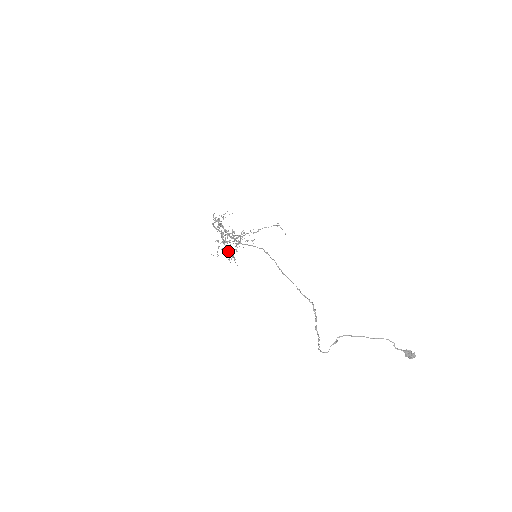
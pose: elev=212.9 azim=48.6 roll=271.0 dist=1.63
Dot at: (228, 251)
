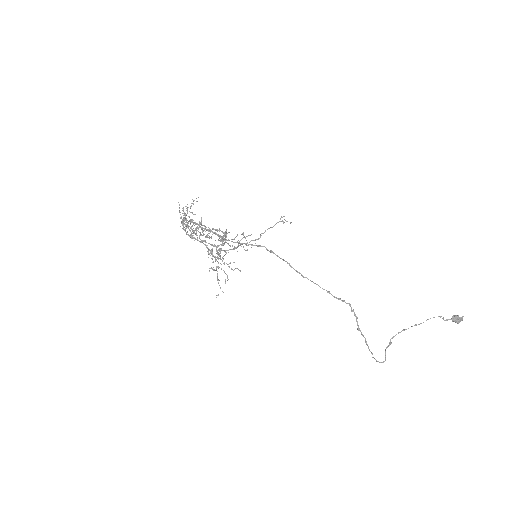
Dot at: occluded
